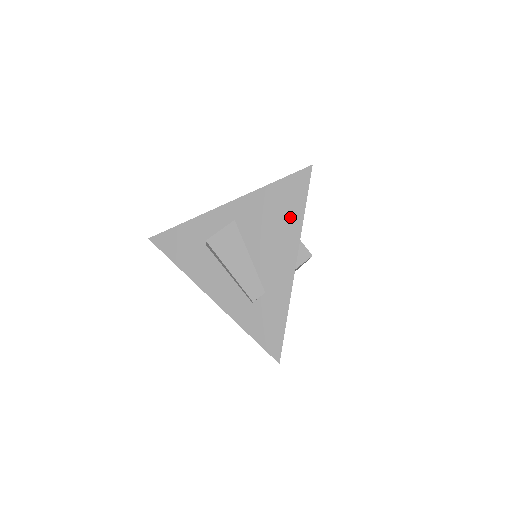
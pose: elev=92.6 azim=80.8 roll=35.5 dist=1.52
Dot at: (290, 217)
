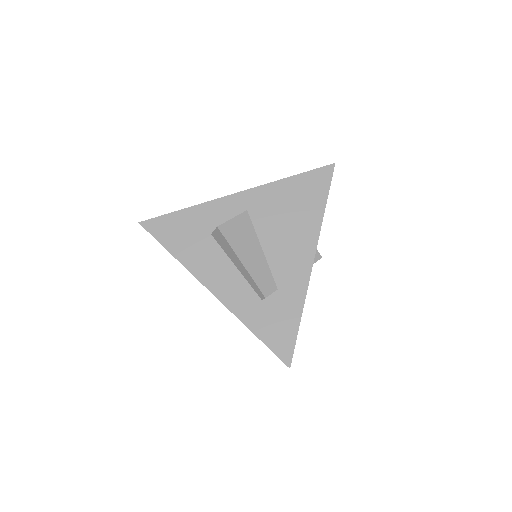
Dot at: (309, 212)
